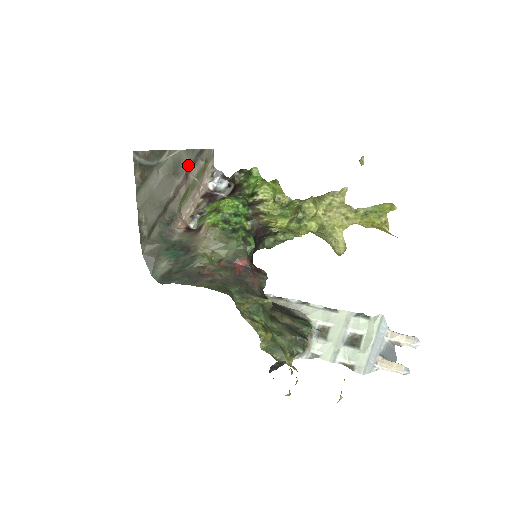
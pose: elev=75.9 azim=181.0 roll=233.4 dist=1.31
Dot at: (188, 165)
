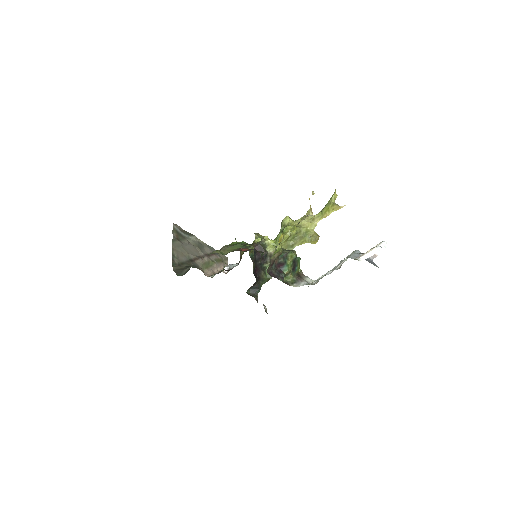
Dot at: (209, 252)
